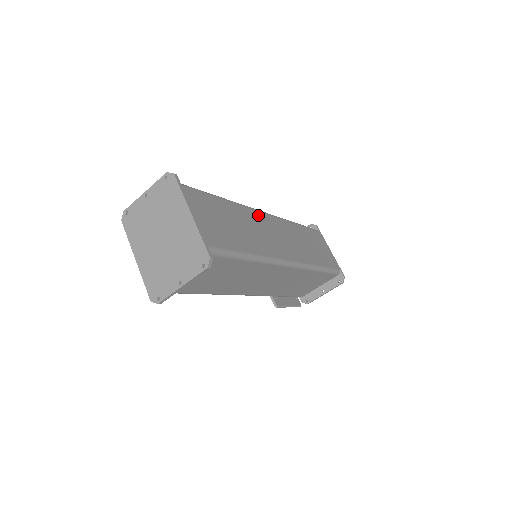
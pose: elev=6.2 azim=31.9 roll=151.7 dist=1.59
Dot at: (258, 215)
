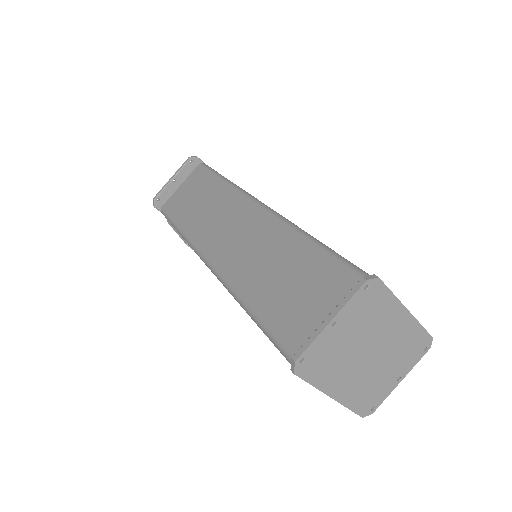
Dot at: occluded
